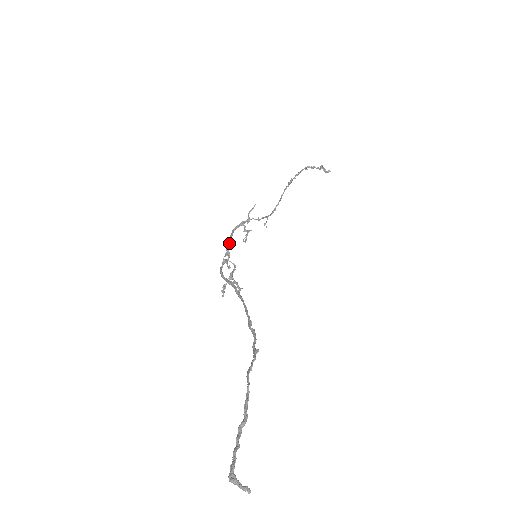
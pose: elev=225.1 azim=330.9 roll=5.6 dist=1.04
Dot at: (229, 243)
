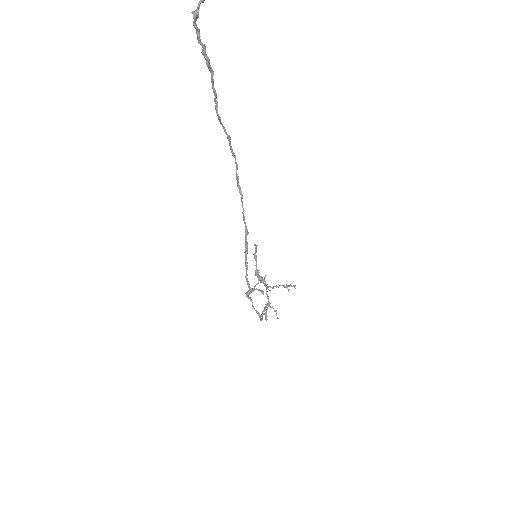
Dot at: (250, 299)
